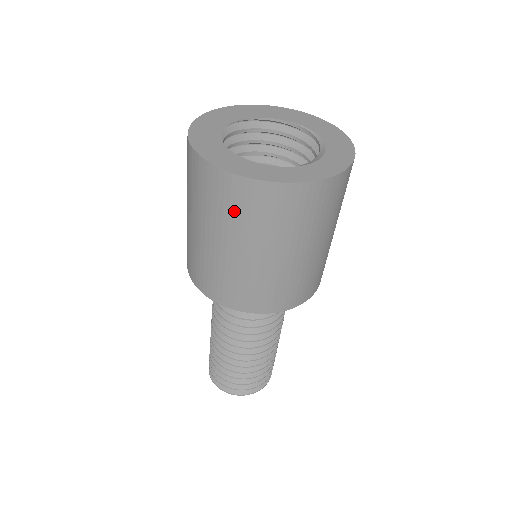
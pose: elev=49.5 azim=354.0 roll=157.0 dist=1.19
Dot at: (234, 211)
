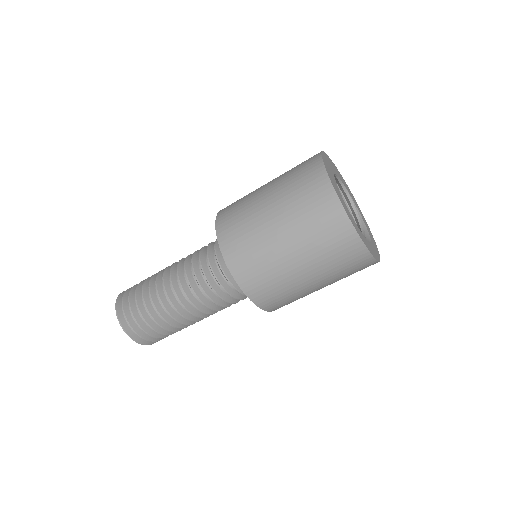
Dot at: (341, 264)
